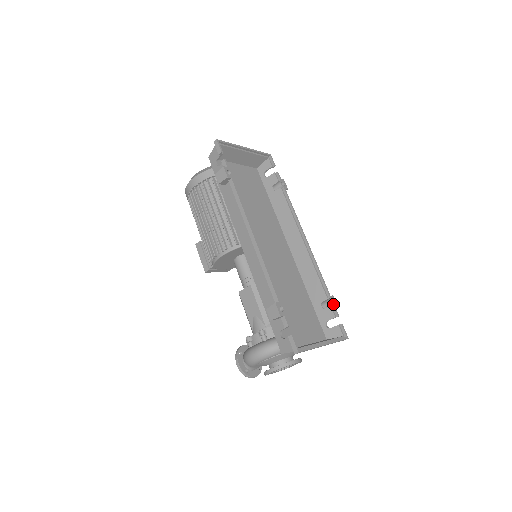
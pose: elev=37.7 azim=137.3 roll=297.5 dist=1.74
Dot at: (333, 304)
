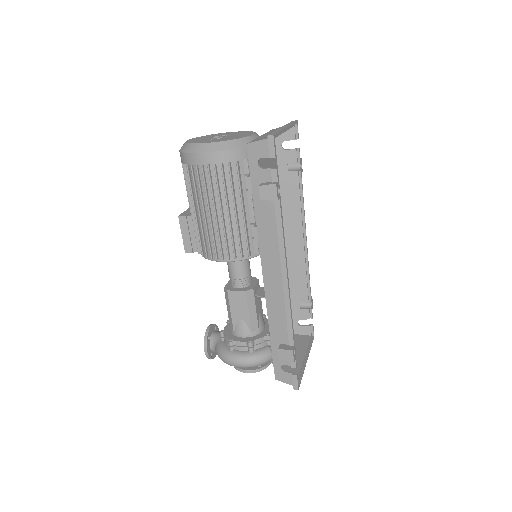
Dot at: (312, 307)
